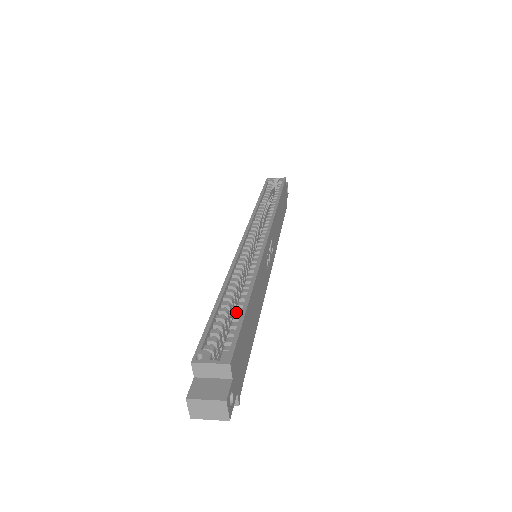
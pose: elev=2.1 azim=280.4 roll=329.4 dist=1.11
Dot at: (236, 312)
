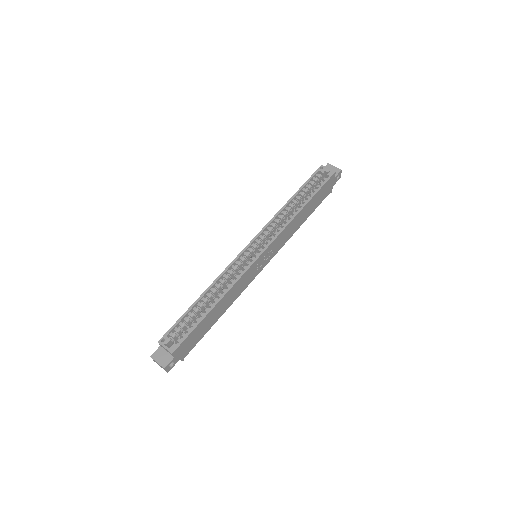
Dot at: (200, 315)
